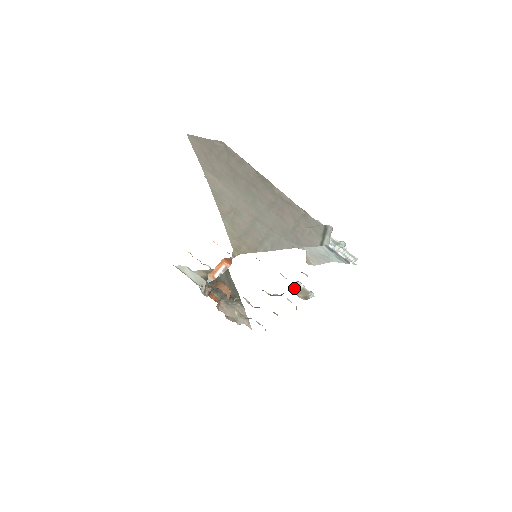
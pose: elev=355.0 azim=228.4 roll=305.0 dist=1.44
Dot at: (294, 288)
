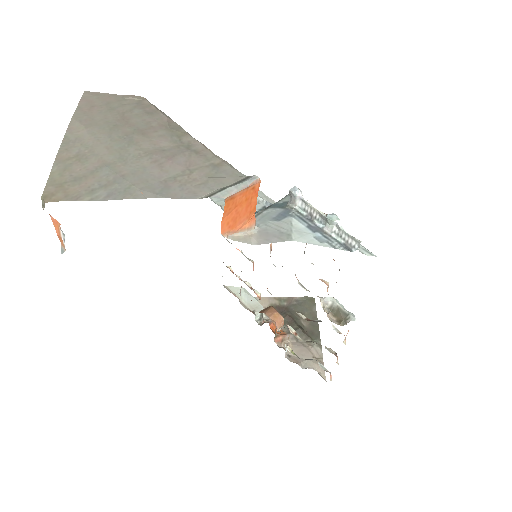
Dot at: (325, 307)
